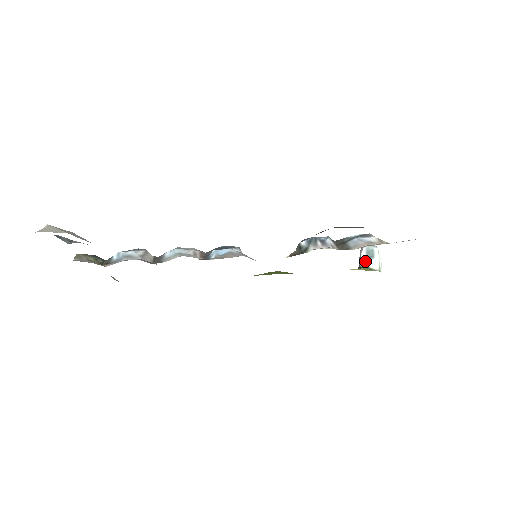
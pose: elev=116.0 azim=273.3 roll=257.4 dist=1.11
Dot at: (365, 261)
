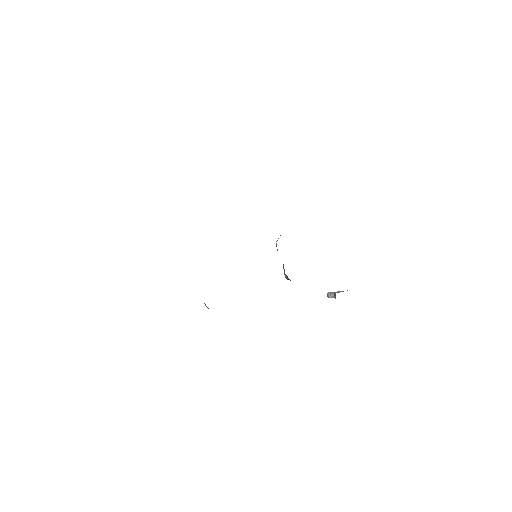
Dot at: occluded
